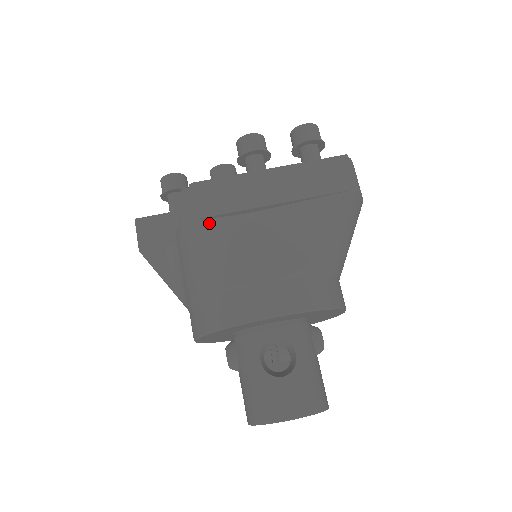
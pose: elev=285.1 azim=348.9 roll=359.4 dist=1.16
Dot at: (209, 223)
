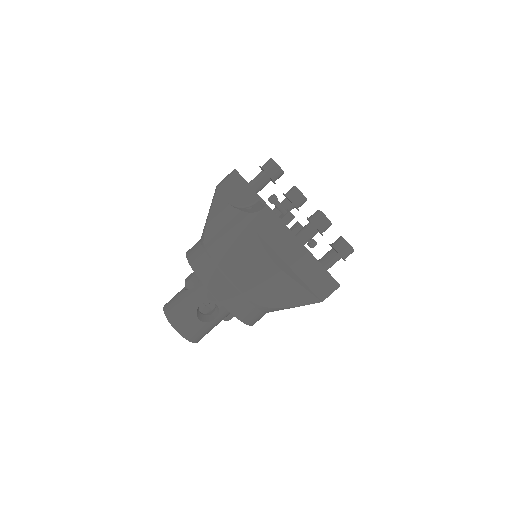
Dot at: (258, 244)
